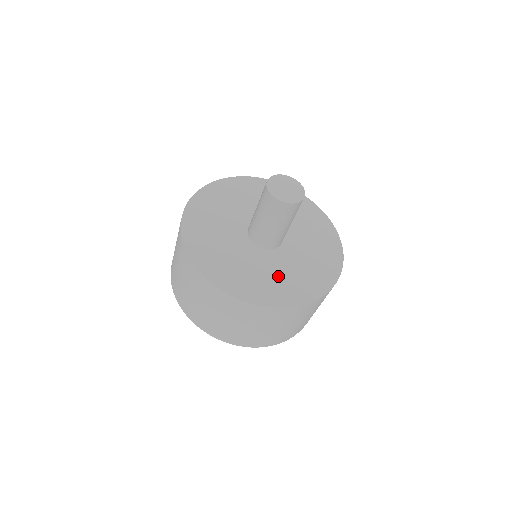
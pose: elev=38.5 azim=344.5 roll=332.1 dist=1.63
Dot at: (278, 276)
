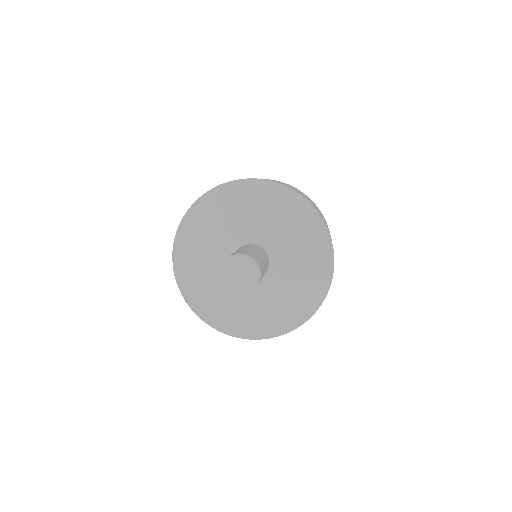
Dot at: (287, 294)
